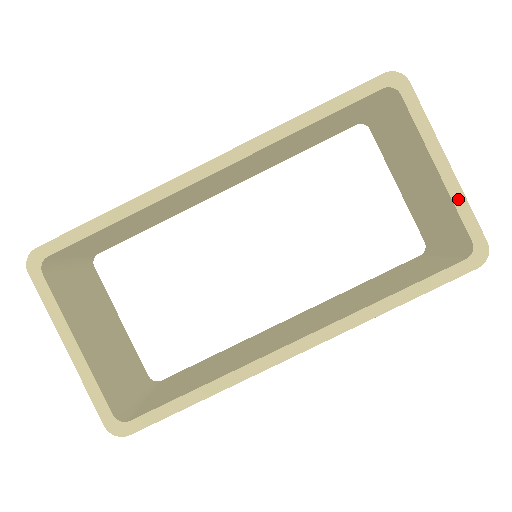
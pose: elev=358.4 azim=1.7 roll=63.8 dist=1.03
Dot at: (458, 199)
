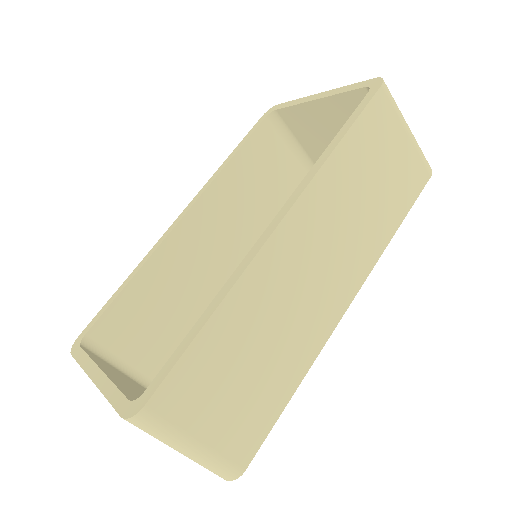
Dot at: (339, 91)
